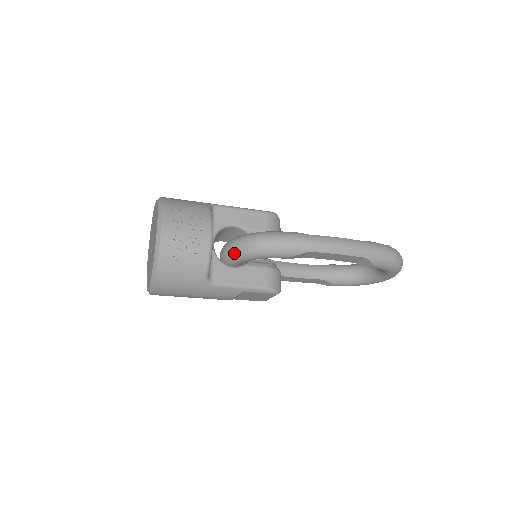
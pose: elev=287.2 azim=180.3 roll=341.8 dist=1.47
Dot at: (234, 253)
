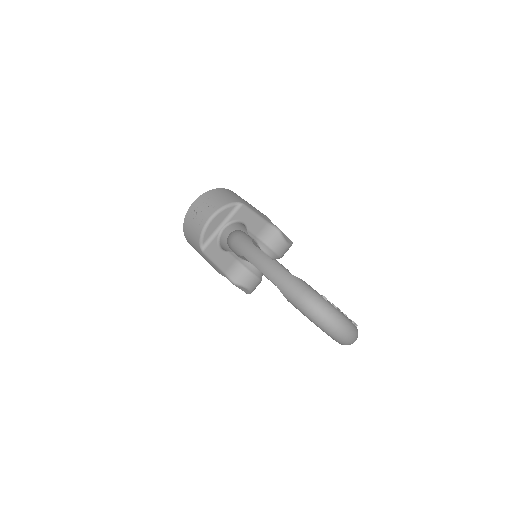
Dot at: occluded
